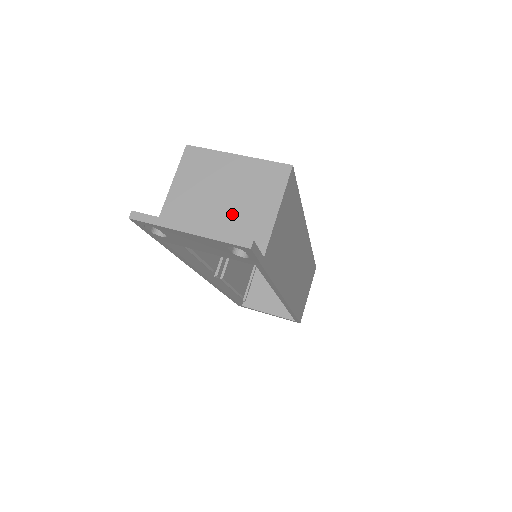
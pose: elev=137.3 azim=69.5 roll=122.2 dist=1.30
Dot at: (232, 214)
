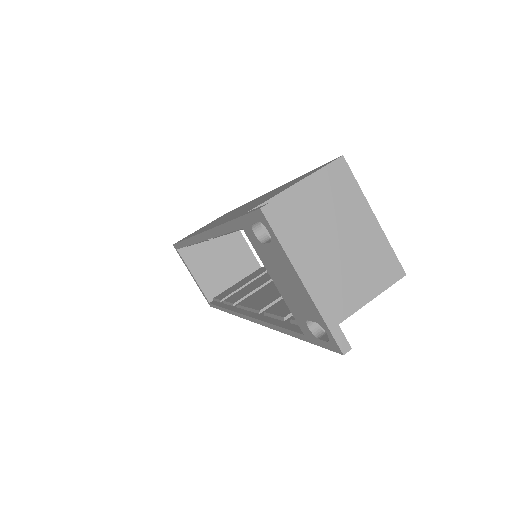
Dot at: (327, 270)
